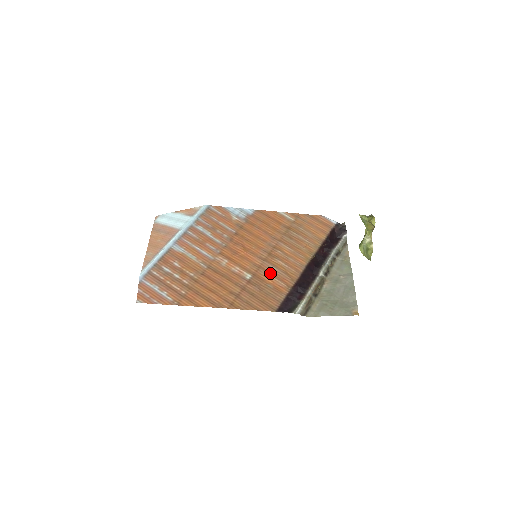
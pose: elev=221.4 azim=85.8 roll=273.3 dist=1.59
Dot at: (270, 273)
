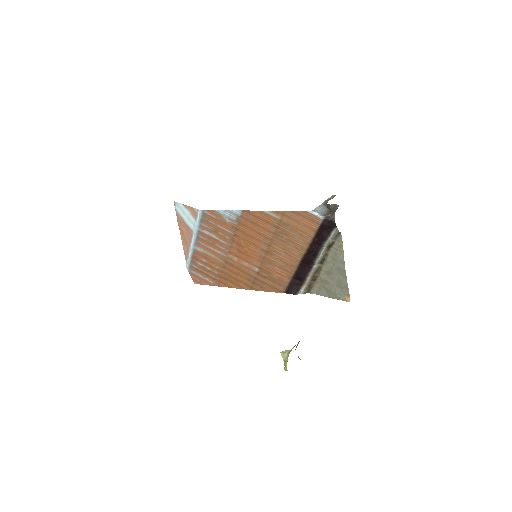
Dot at: (272, 267)
